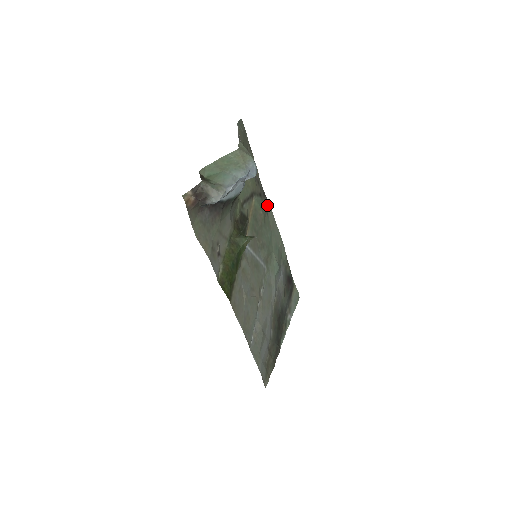
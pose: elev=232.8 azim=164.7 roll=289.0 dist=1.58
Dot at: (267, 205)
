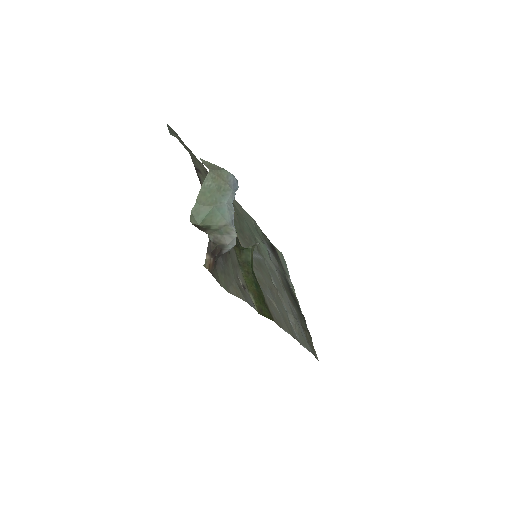
Dot at: occluded
